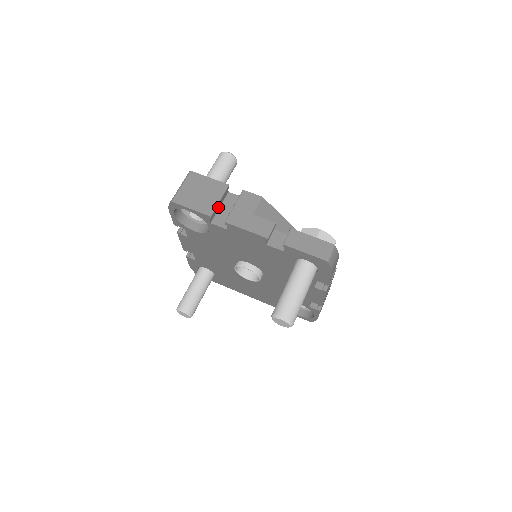
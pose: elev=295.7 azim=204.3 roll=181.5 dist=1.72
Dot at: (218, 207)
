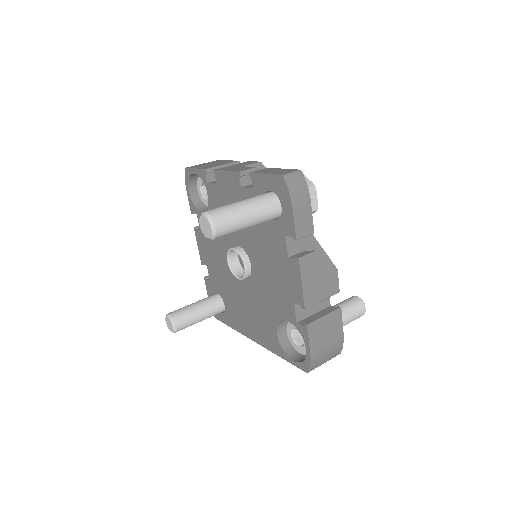
Dot at: occluded
